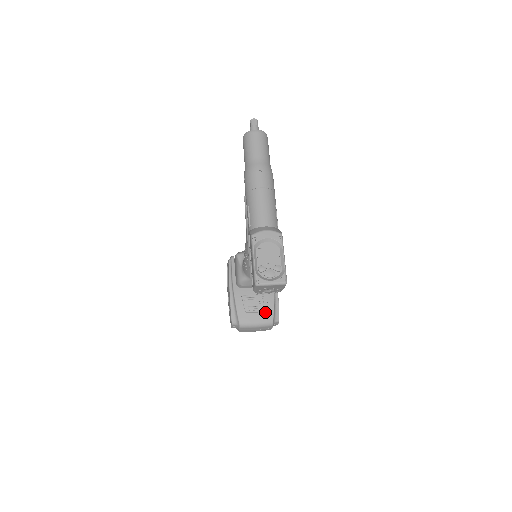
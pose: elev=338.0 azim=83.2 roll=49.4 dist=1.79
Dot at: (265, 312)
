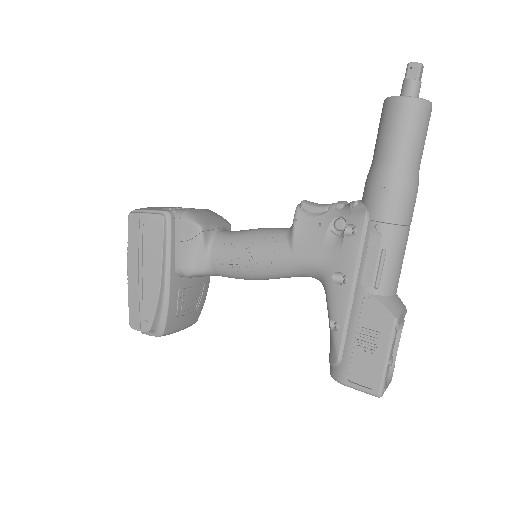
Dot at: (196, 311)
